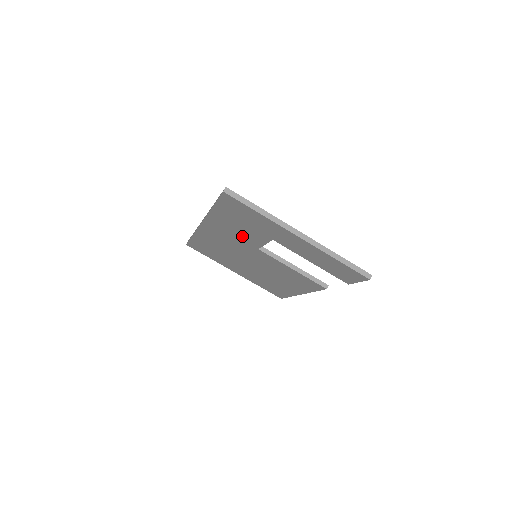
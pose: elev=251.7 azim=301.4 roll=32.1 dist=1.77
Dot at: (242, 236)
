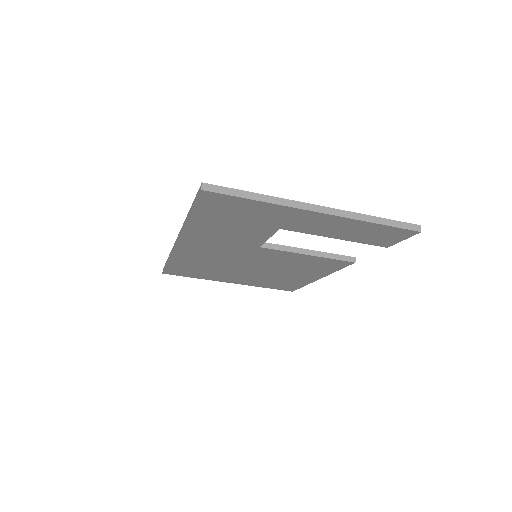
Dot at: (235, 239)
